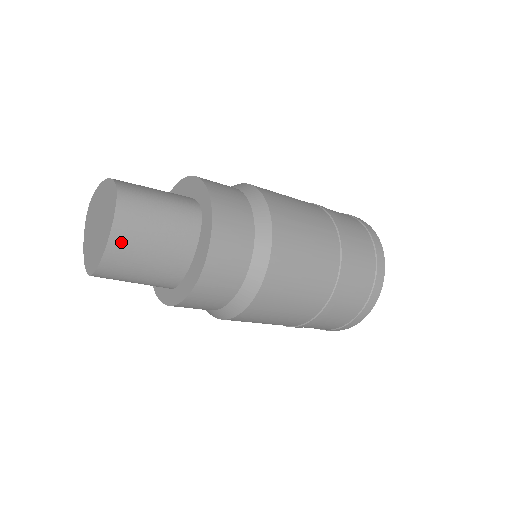
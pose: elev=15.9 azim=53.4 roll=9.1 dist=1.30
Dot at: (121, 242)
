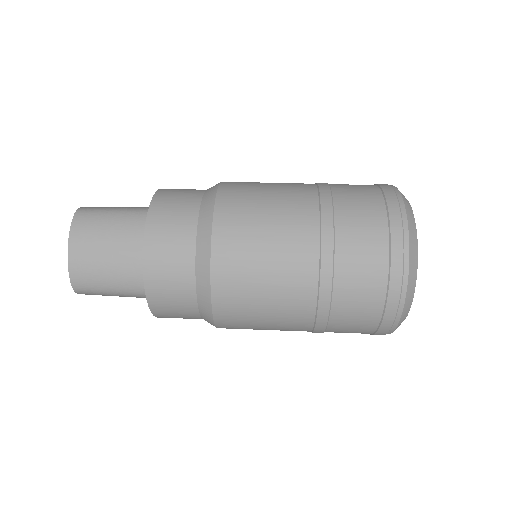
Dot at: occluded
